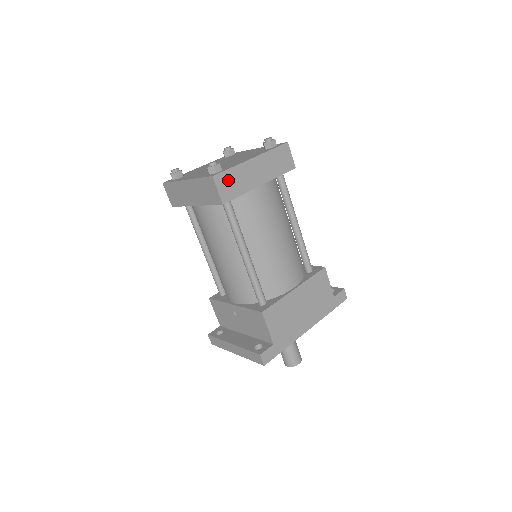
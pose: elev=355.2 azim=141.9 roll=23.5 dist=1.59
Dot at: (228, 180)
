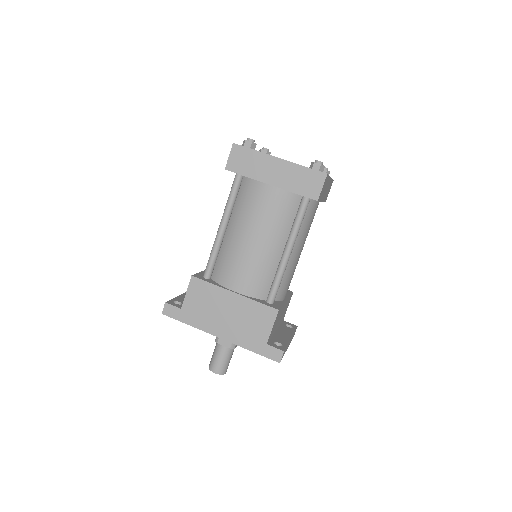
Dot at: (244, 156)
